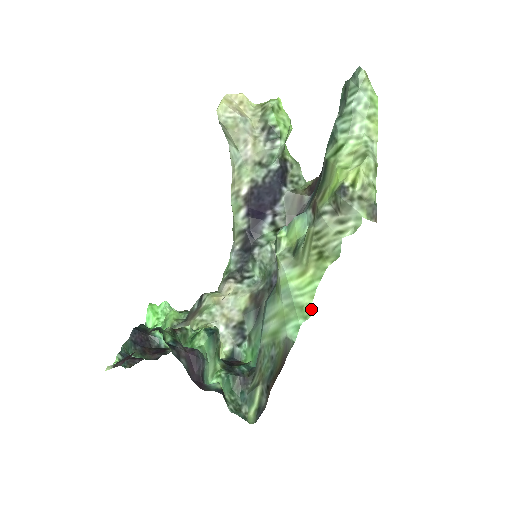
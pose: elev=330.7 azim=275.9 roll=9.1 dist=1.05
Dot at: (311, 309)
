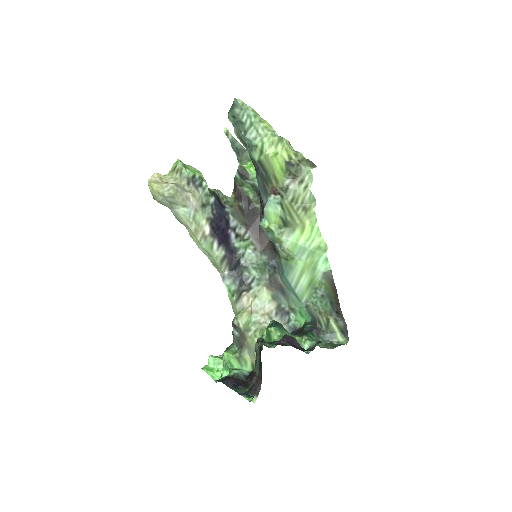
Dot at: (325, 242)
